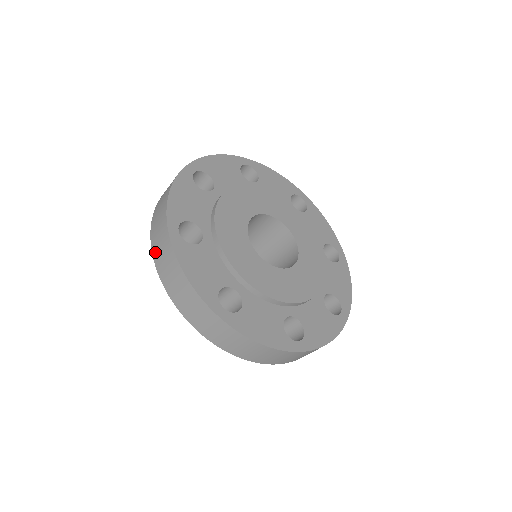
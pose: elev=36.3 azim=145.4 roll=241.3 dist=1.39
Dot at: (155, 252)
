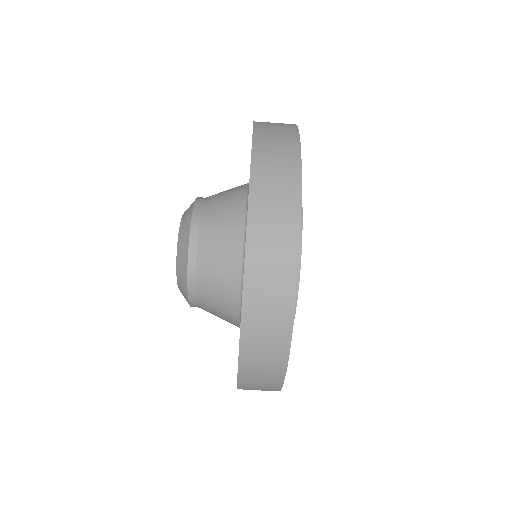
Dot at: occluded
